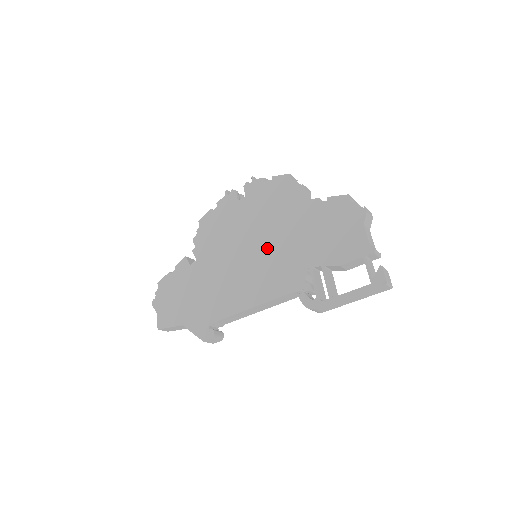
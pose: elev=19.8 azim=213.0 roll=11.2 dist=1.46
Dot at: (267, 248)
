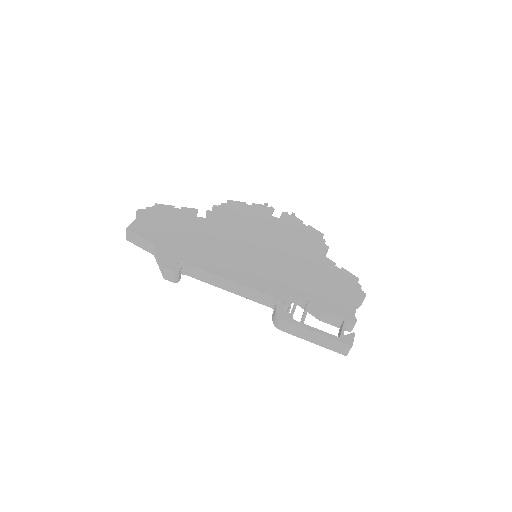
Dot at: (273, 257)
